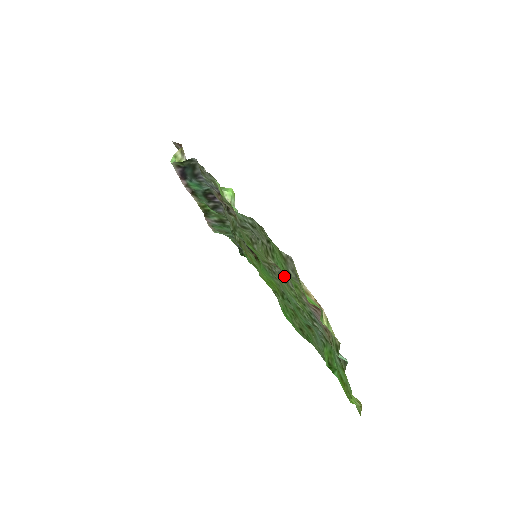
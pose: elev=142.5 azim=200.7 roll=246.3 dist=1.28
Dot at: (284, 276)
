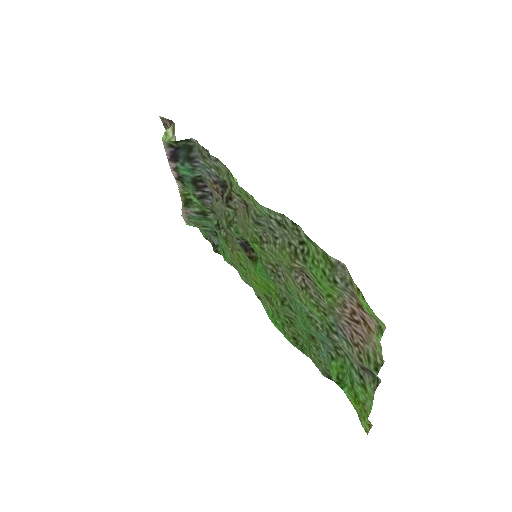
Dot at: (303, 282)
